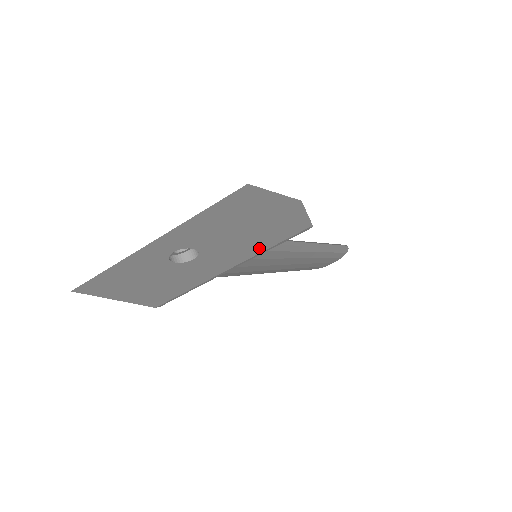
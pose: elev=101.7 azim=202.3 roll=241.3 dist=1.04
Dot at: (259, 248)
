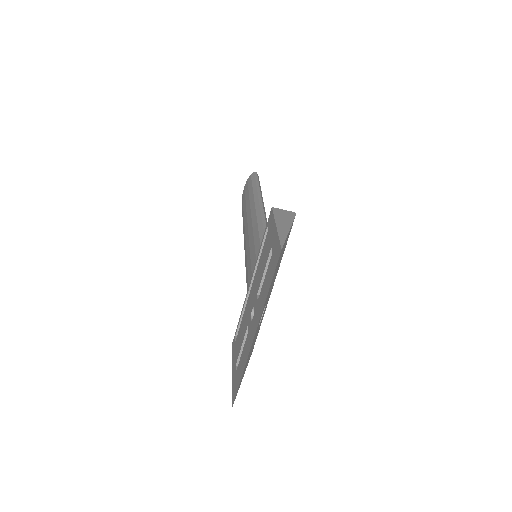
Dot at: occluded
